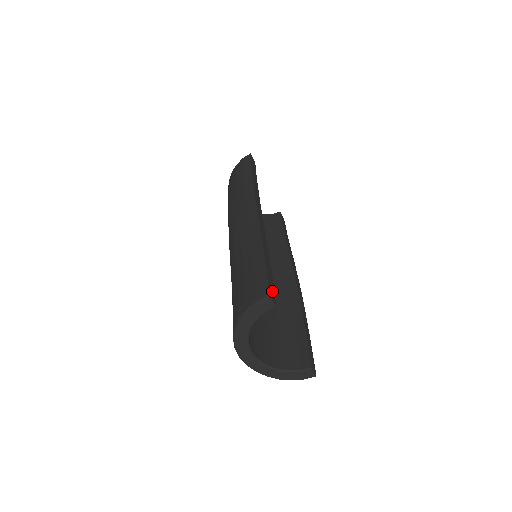
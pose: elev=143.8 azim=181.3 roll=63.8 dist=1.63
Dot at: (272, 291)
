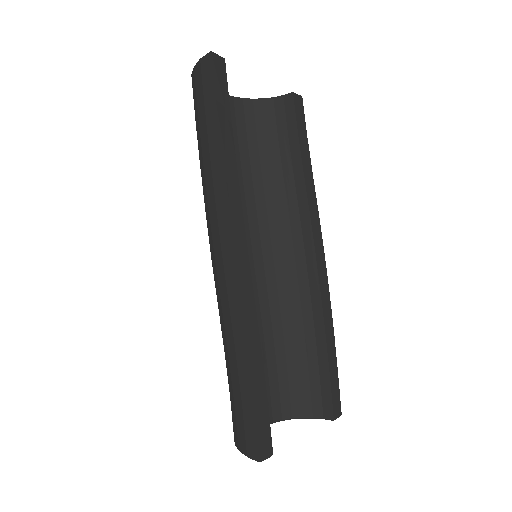
Dot at: (266, 436)
